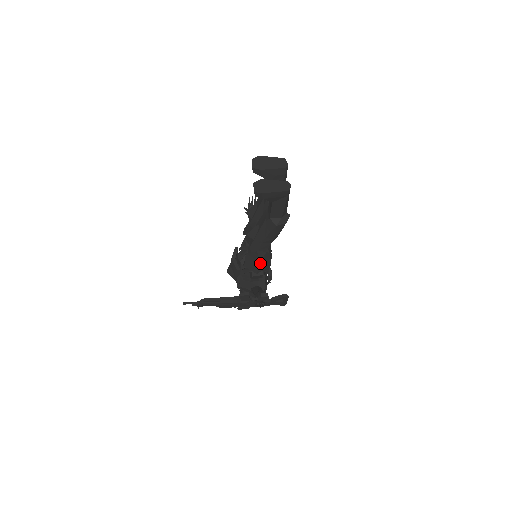
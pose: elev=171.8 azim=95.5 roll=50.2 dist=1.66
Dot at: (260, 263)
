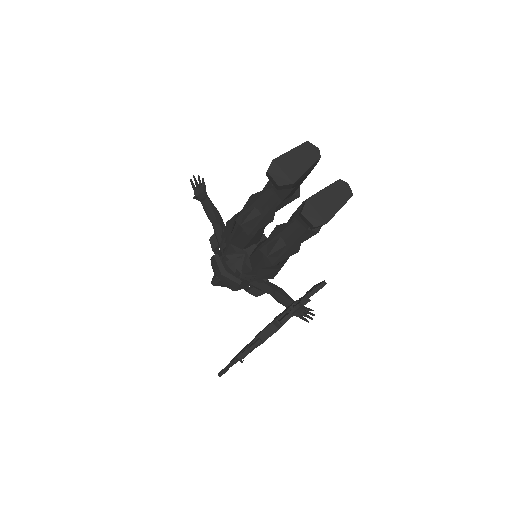
Dot at: (280, 269)
